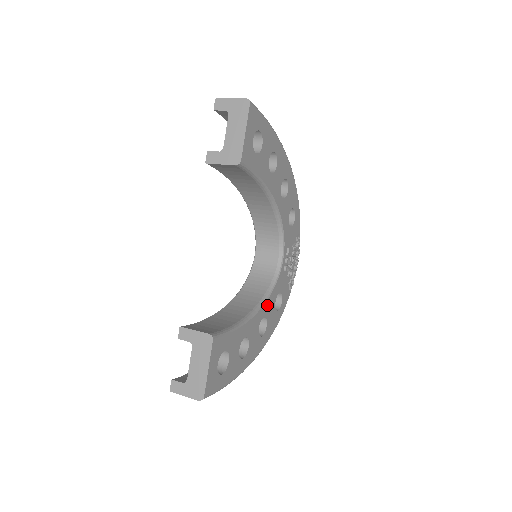
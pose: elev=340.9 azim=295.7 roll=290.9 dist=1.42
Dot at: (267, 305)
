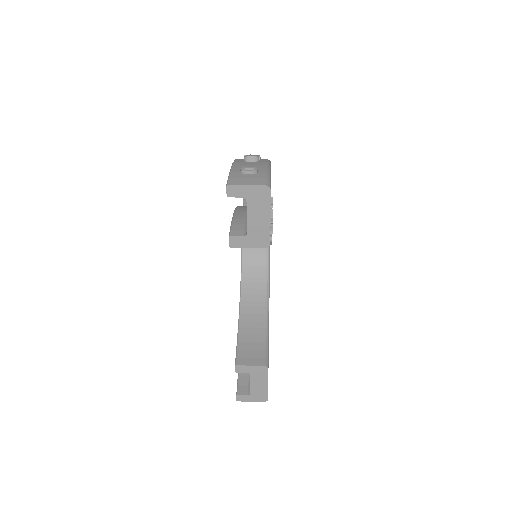
Dot at: occluded
